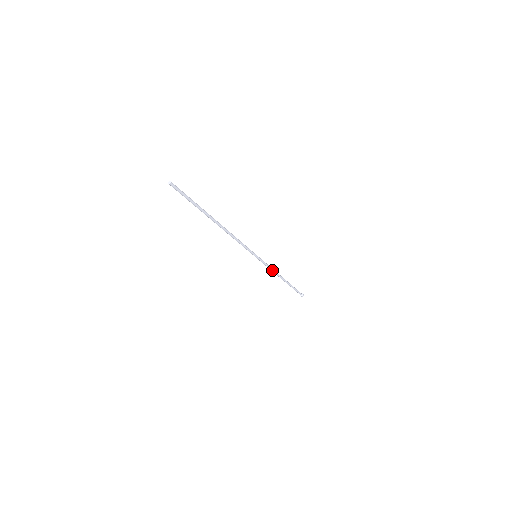
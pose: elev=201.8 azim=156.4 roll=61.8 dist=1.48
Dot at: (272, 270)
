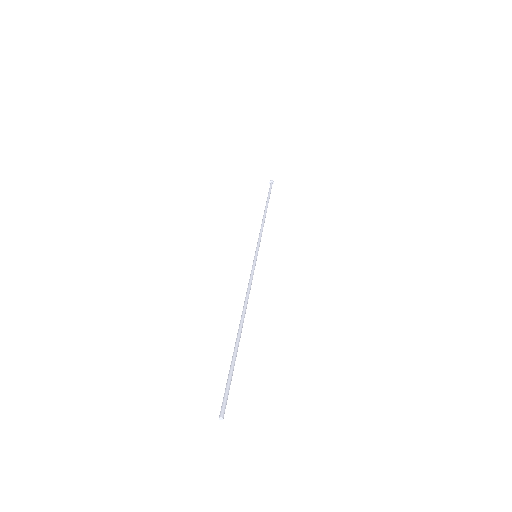
Dot at: (261, 230)
